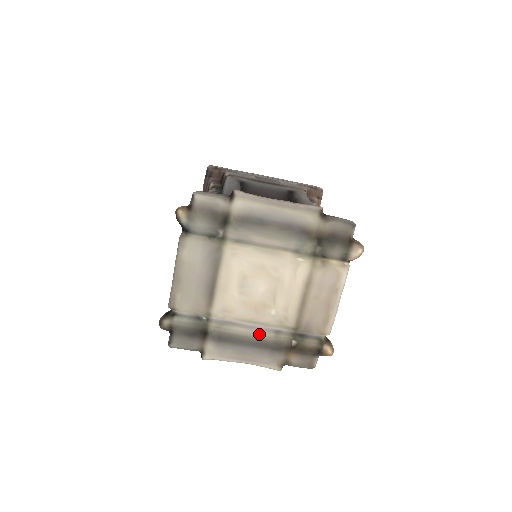
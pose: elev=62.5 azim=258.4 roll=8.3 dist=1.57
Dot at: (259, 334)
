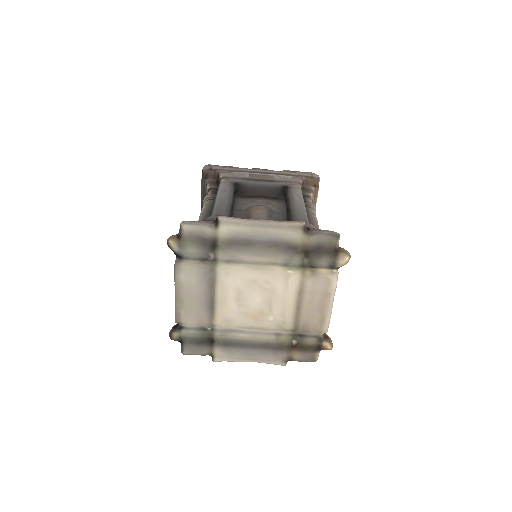
Dot at: (261, 338)
